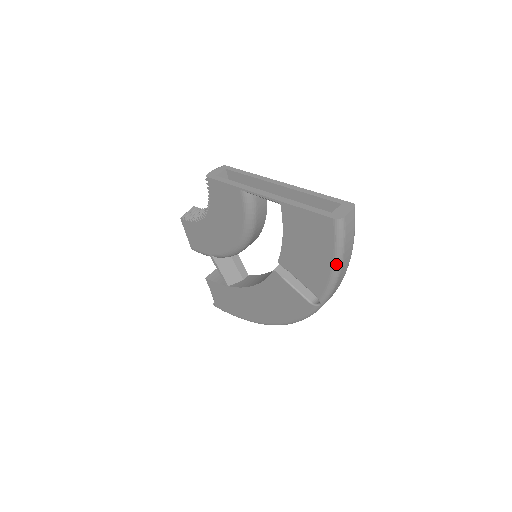
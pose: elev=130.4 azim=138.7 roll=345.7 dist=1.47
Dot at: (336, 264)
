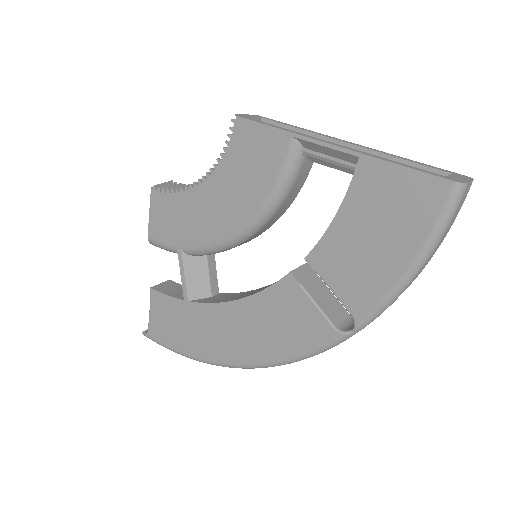
Dot at: (419, 261)
